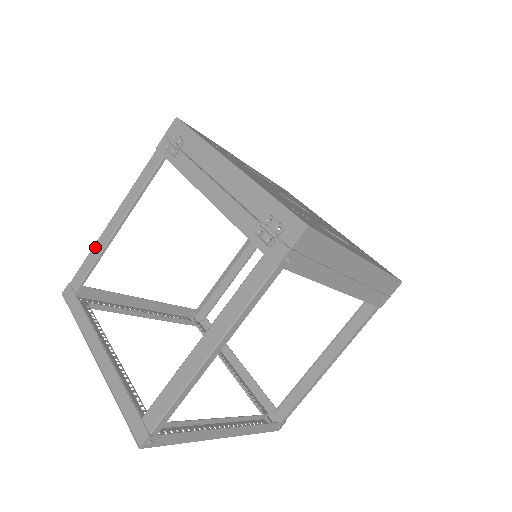
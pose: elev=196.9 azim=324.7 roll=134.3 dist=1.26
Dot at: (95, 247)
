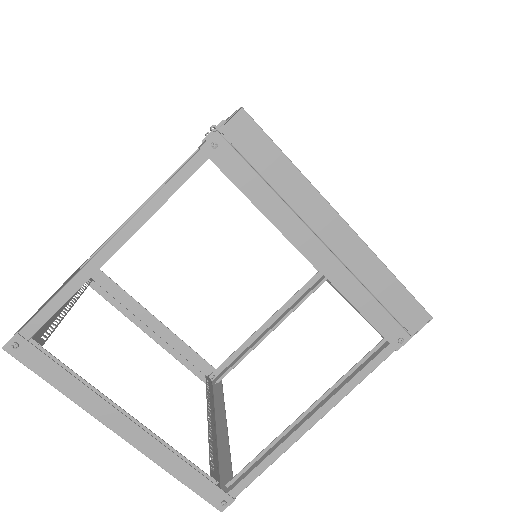
Dot at: occluded
